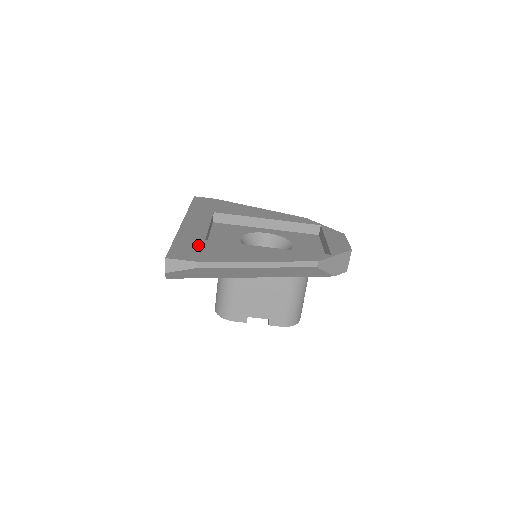
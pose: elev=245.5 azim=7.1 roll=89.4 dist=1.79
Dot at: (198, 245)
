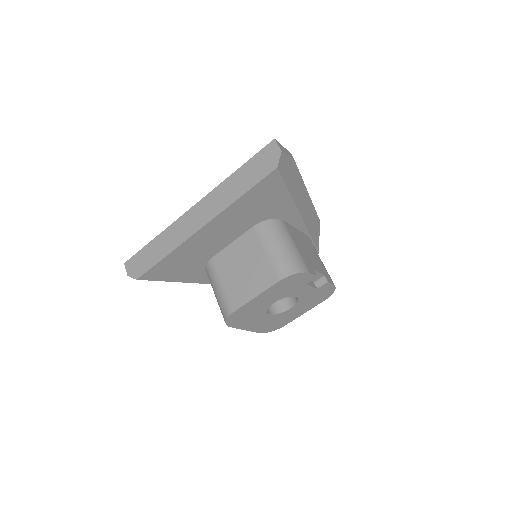
Dot at: occluded
